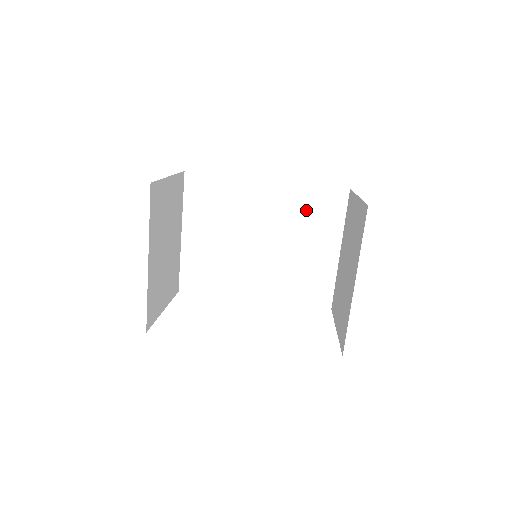
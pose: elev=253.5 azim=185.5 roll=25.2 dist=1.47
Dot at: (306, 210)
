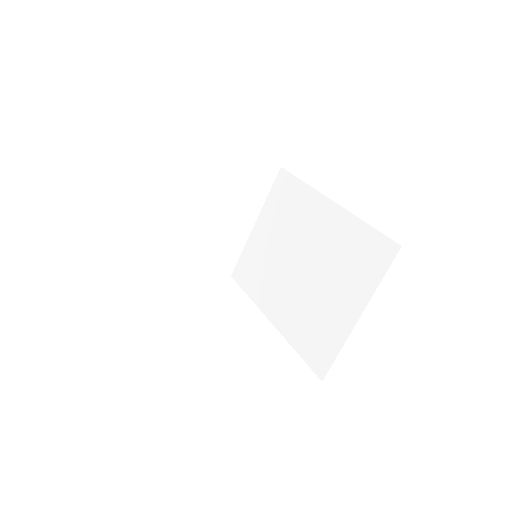
Dot at: (350, 250)
